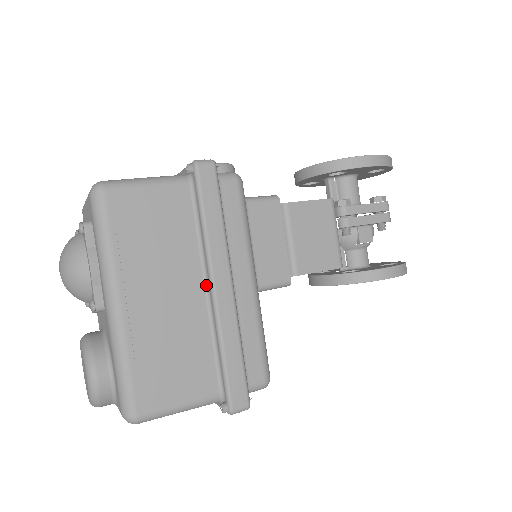
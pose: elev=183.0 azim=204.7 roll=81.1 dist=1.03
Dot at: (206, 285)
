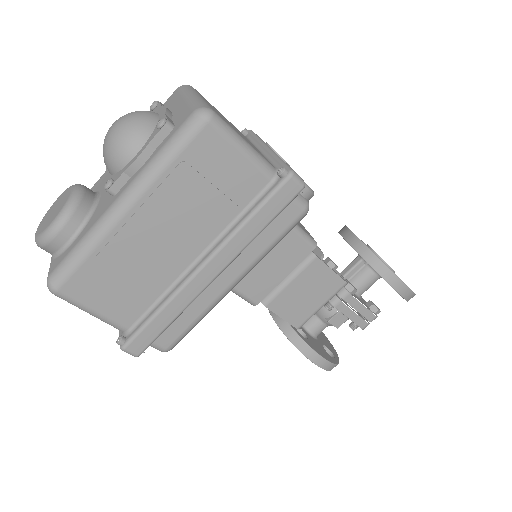
Dot at: (200, 257)
